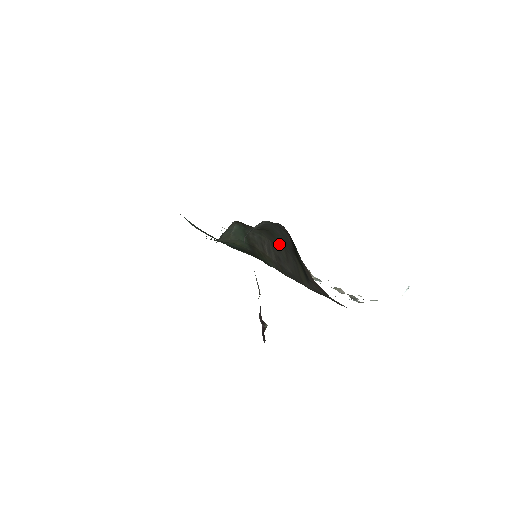
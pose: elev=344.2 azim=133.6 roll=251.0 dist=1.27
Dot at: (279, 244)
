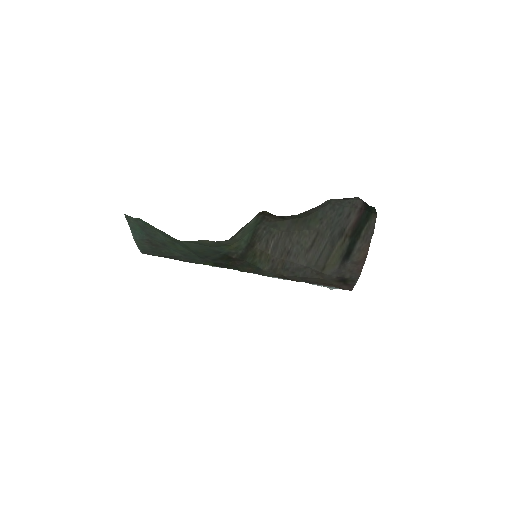
Dot at: (306, 232)
